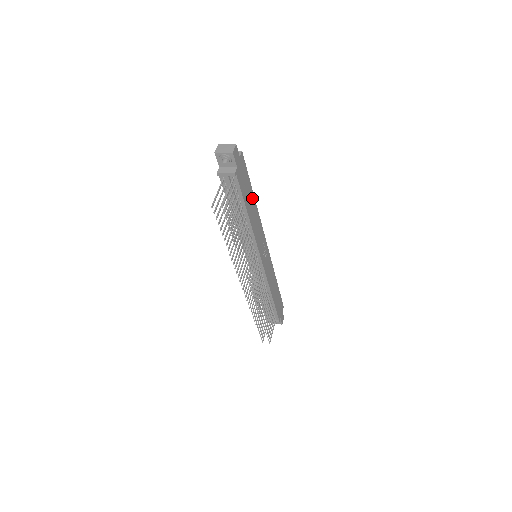
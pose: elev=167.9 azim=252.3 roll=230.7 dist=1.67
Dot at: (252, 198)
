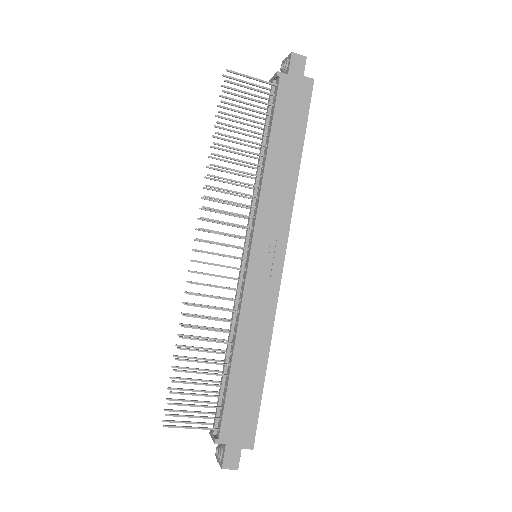
Dot at: (295, 152)
